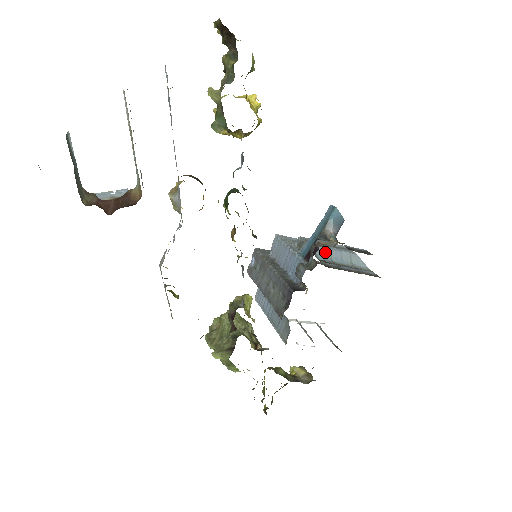
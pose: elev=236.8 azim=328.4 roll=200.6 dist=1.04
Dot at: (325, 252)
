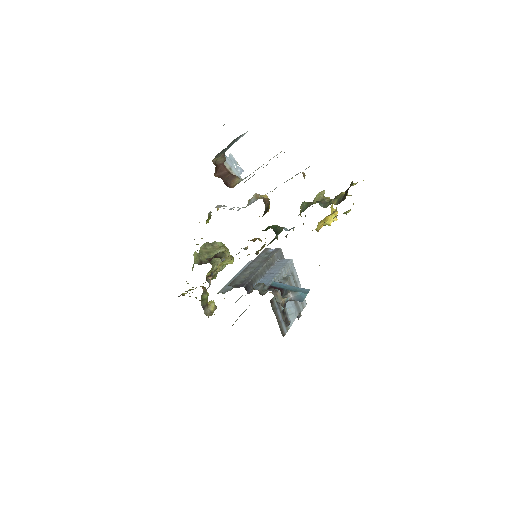
Dot at: occluded
